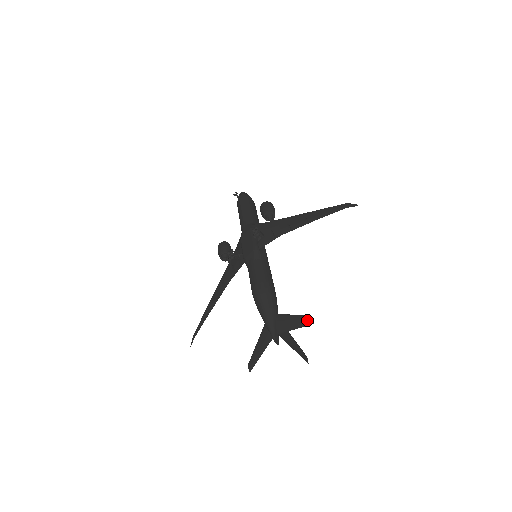
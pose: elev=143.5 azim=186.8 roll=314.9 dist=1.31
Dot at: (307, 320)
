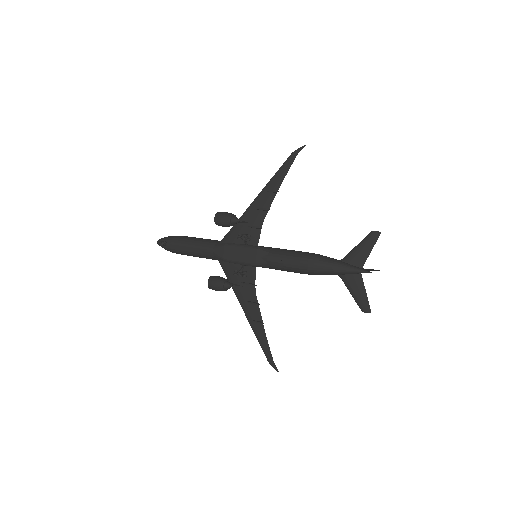
Dot at: (373, 236)
